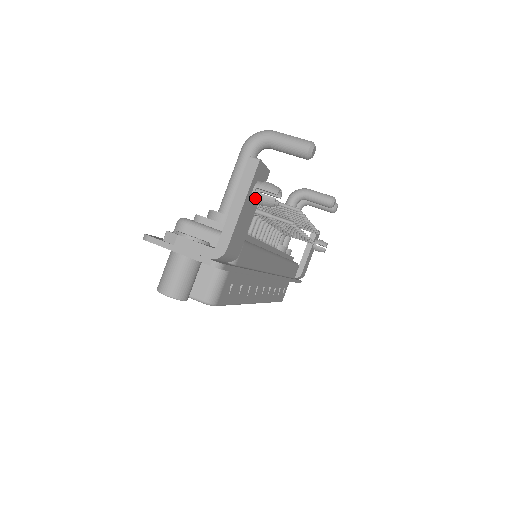
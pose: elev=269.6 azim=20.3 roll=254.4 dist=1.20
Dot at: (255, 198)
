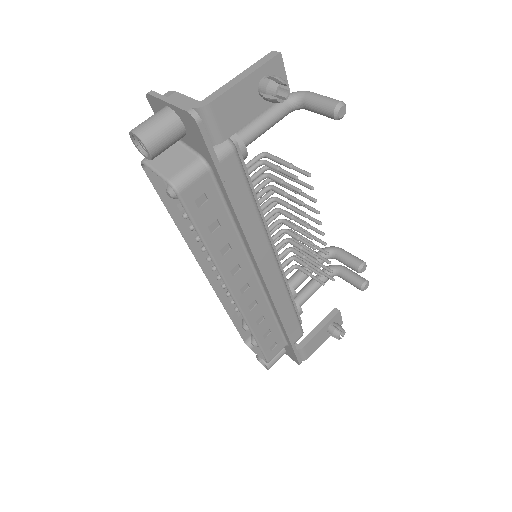
Dot at: (261, 85)
